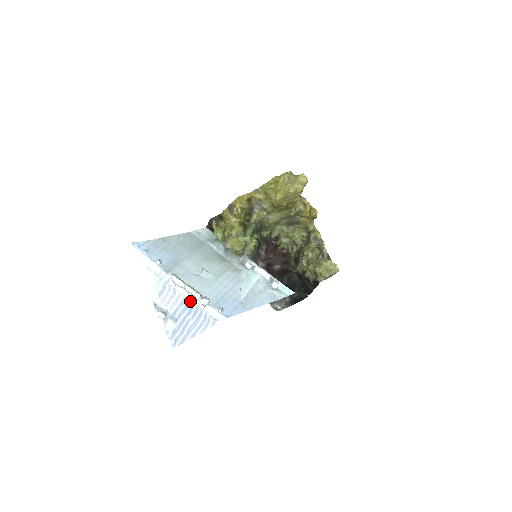
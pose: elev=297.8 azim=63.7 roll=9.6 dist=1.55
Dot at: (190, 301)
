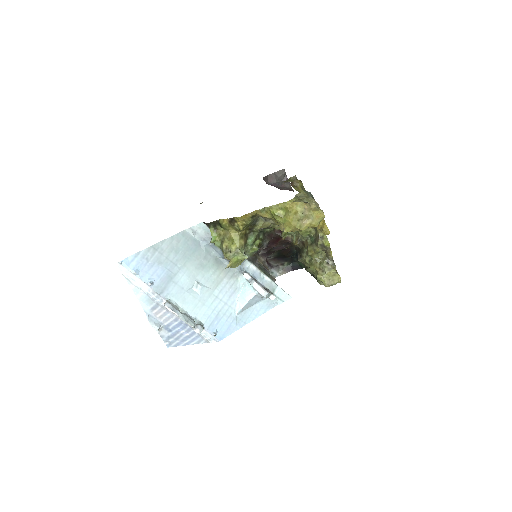
Dot at: occluded
